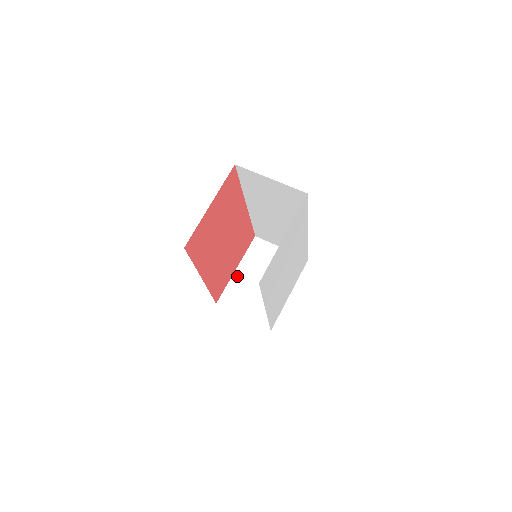
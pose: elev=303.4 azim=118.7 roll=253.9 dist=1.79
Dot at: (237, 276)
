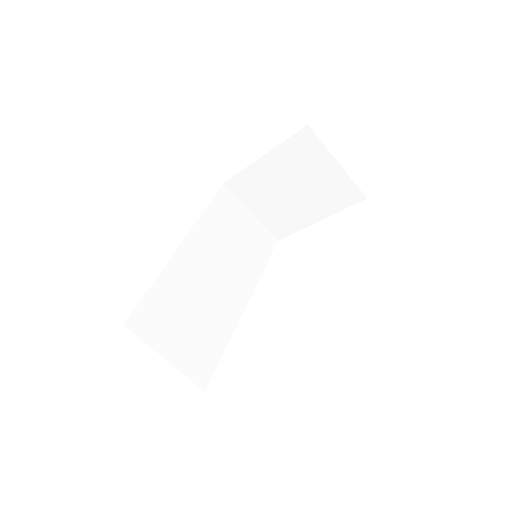
Dot at: (259, 167)
